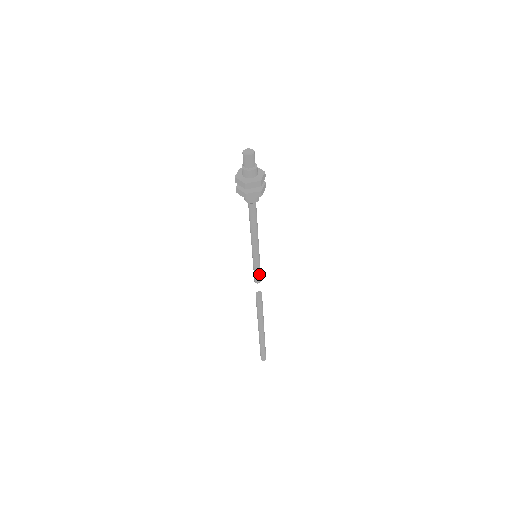
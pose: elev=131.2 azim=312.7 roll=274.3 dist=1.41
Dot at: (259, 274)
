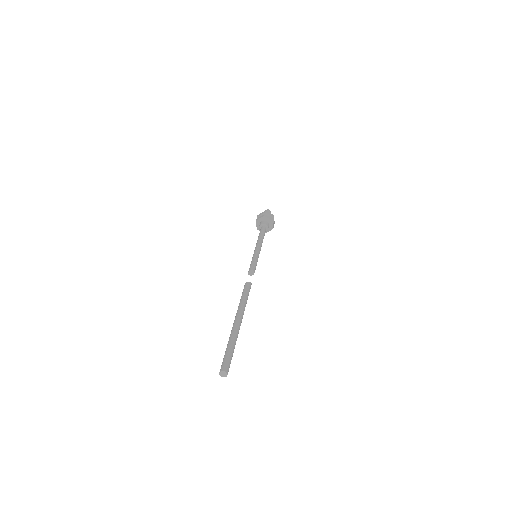
Dot at: (253, 265)
